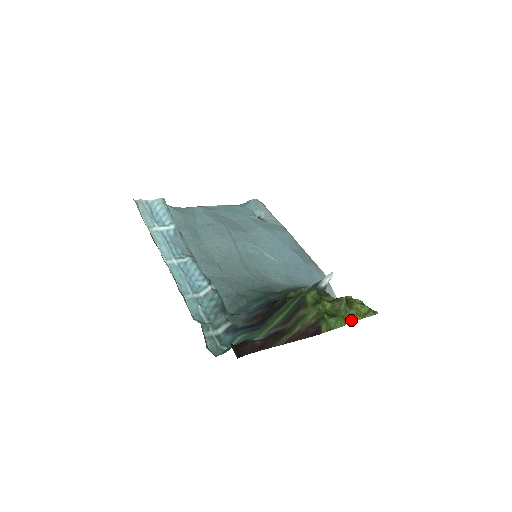
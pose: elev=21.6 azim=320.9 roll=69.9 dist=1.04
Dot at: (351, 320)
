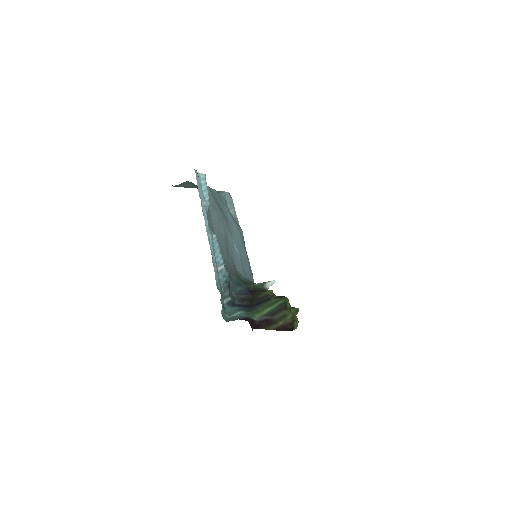
Dot at: occluded
